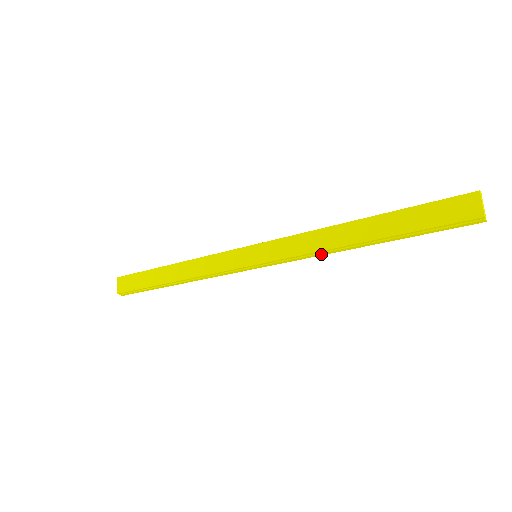
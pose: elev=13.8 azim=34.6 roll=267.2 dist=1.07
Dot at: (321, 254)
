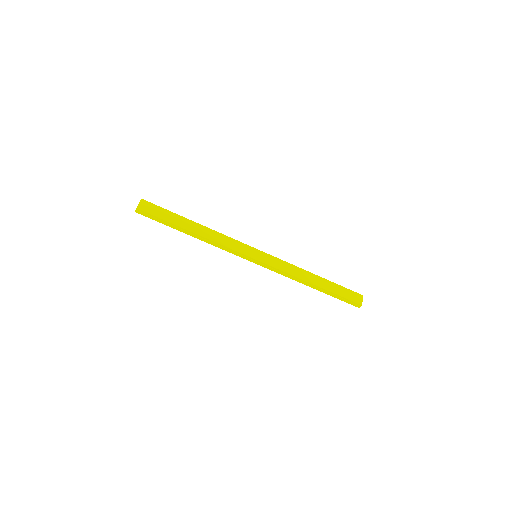
Dot at: (292, 278)
